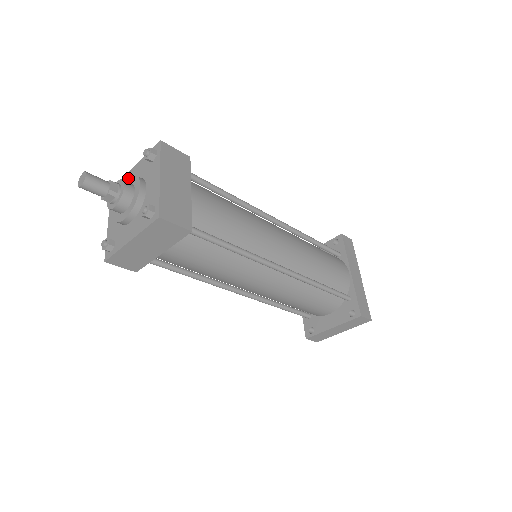
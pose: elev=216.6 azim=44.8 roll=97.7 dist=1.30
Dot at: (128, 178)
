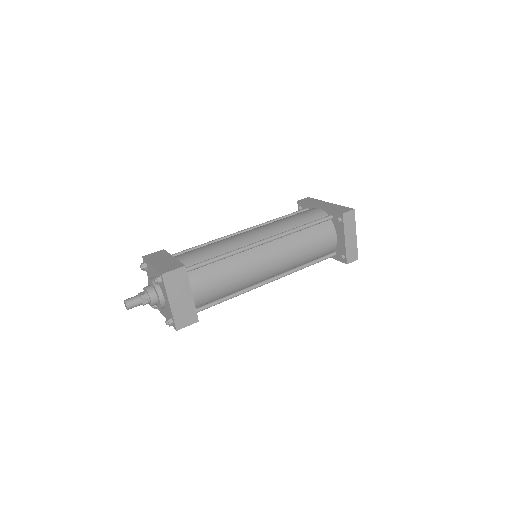
Dot at: occluded
